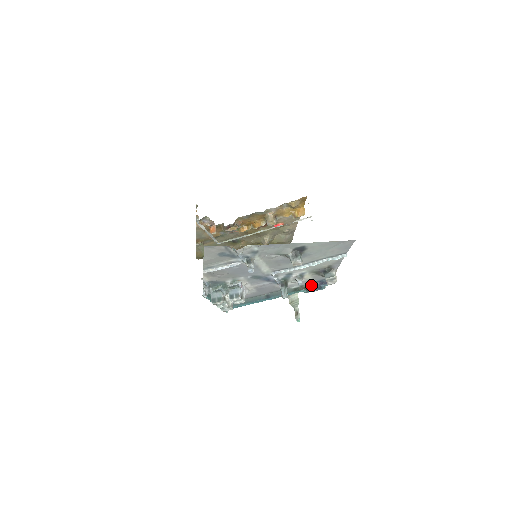
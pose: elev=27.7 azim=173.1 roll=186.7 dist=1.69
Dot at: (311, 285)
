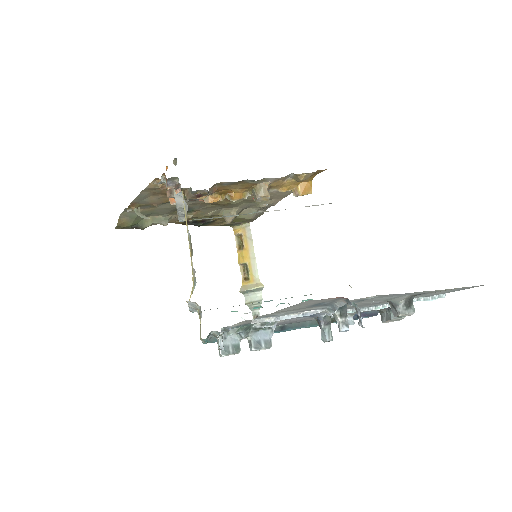
Dot at: occluded
